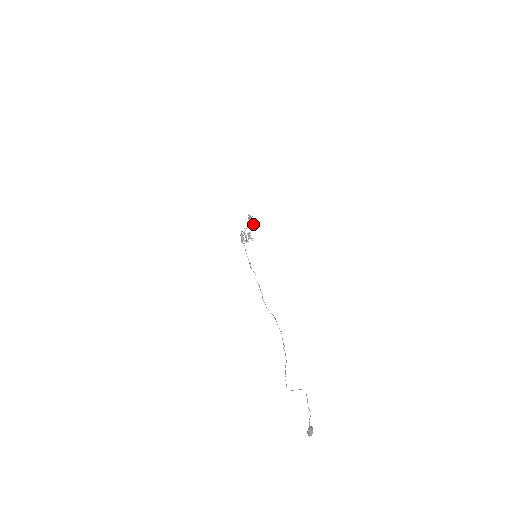
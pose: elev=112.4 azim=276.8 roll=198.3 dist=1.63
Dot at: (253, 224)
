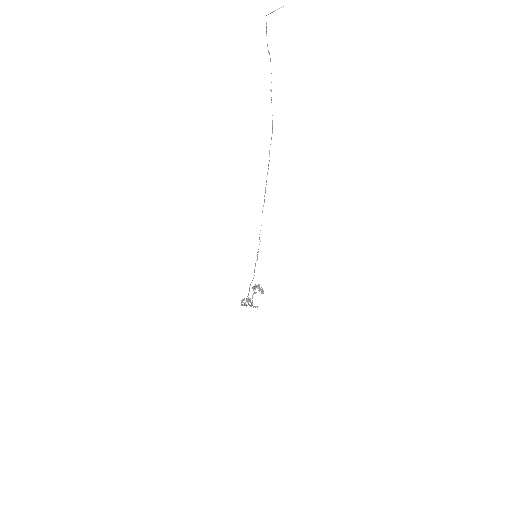
Dot at: (257, 286)
